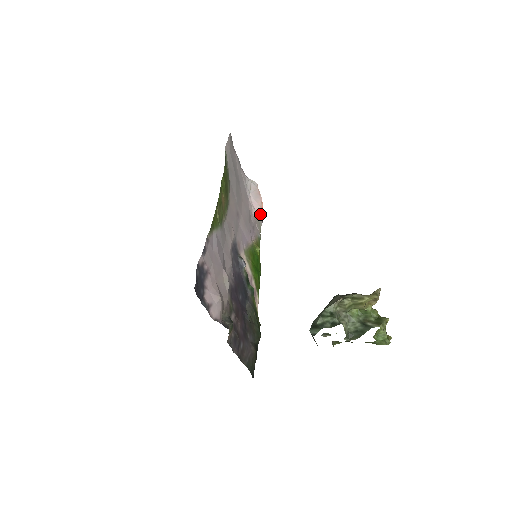
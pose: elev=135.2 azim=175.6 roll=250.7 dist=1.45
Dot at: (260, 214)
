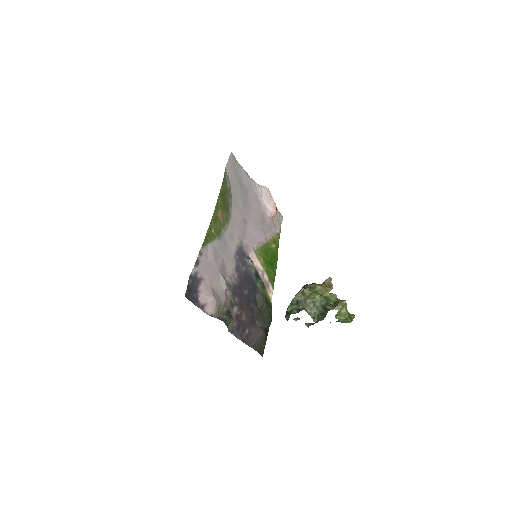
Dot at: (274, 214)
